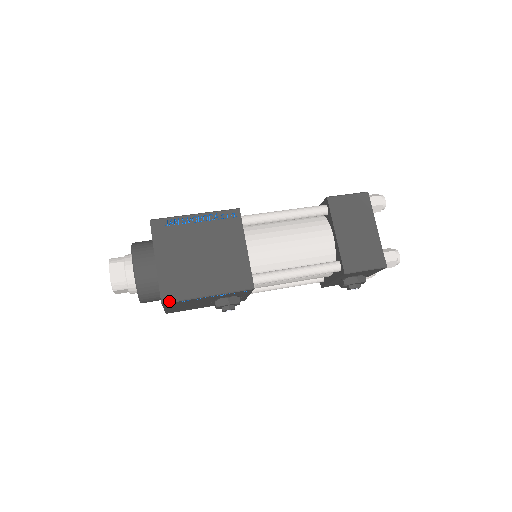
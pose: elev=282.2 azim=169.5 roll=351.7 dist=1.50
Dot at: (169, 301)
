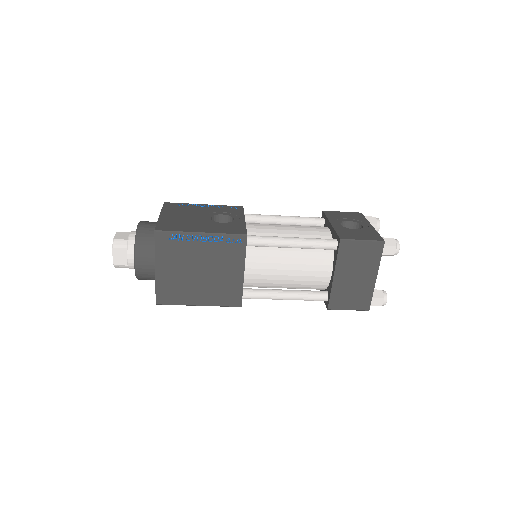
Dot at: (163, 304)
